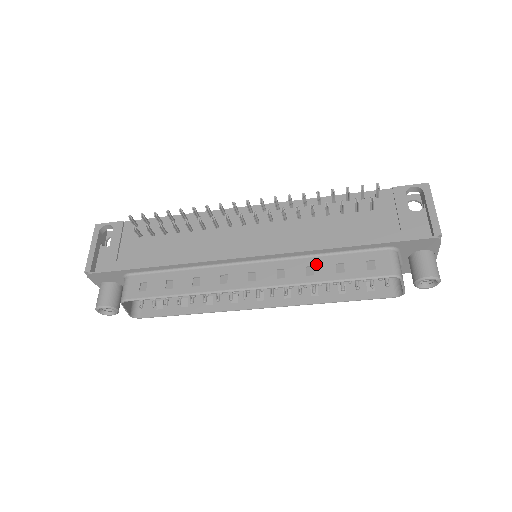
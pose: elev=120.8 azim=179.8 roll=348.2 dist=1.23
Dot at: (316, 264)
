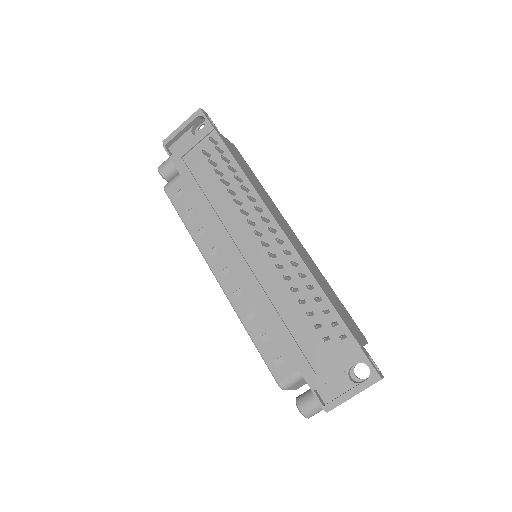
Dot at: (259, 317)
